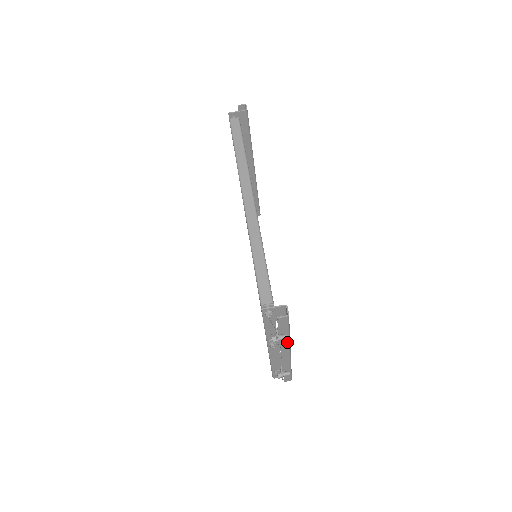
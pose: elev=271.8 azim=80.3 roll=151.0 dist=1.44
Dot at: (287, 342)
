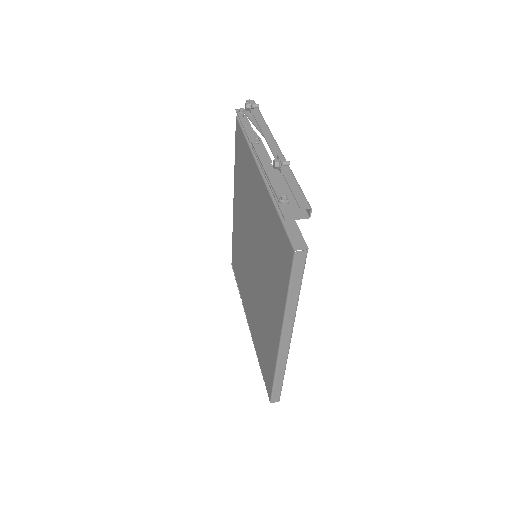
Dot at: (266, 127)
